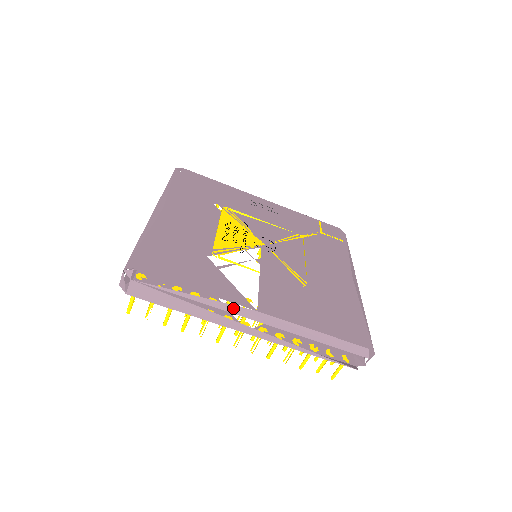
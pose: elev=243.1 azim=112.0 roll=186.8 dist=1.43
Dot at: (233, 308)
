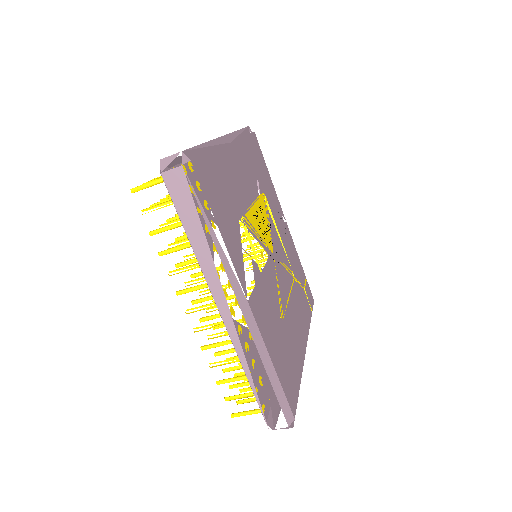
Dot at: (234, 279)
